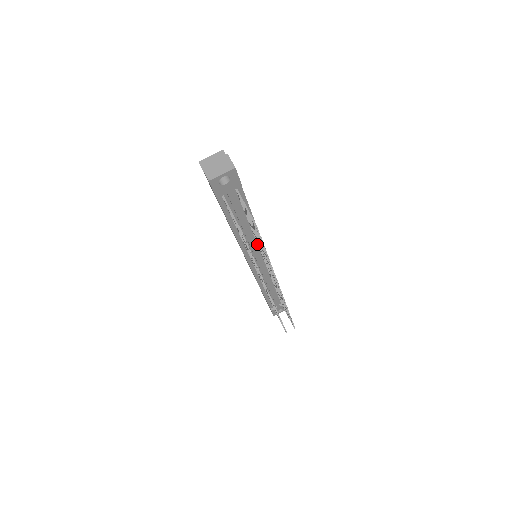
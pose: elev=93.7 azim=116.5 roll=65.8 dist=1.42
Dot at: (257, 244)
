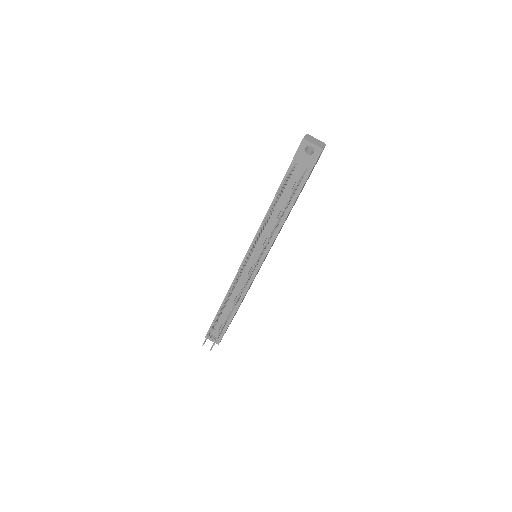
Dot at: occluded
